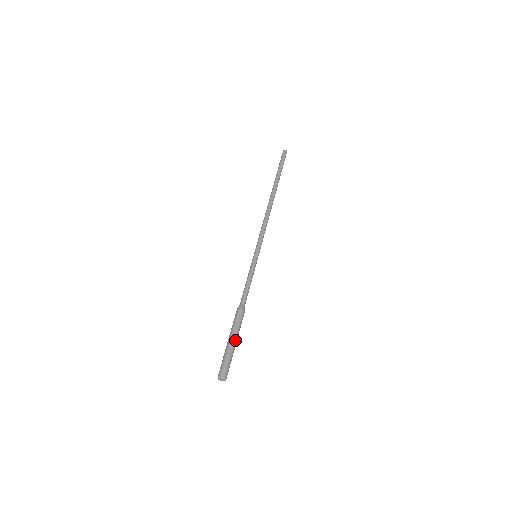
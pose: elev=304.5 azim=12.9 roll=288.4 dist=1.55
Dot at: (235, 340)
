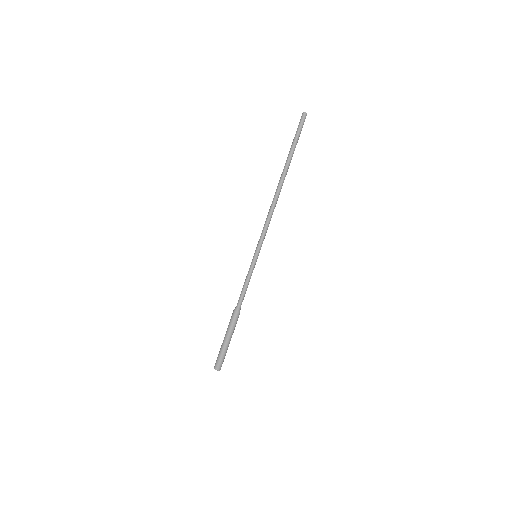
Dot at: occluded
